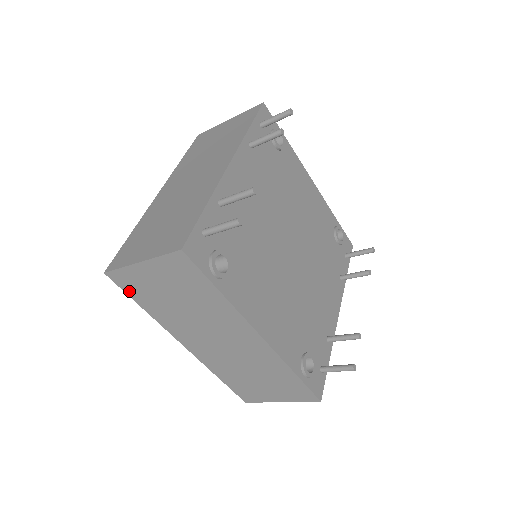
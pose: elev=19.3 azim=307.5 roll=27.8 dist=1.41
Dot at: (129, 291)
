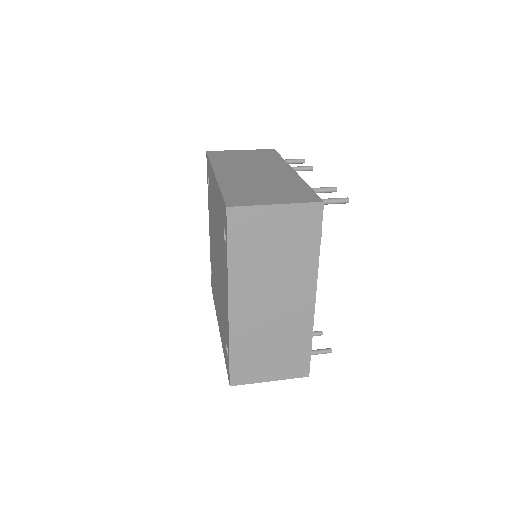
Dot at: (233, 232)
